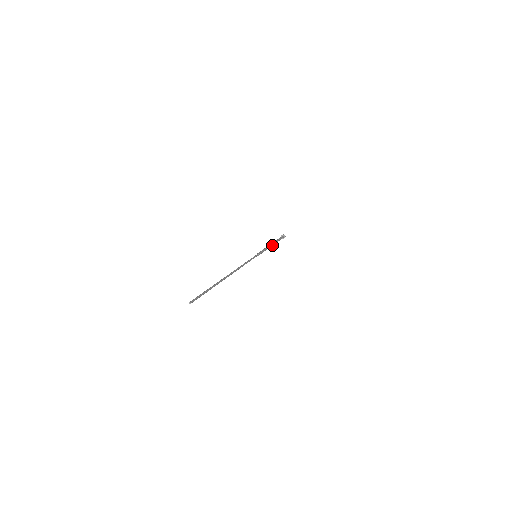
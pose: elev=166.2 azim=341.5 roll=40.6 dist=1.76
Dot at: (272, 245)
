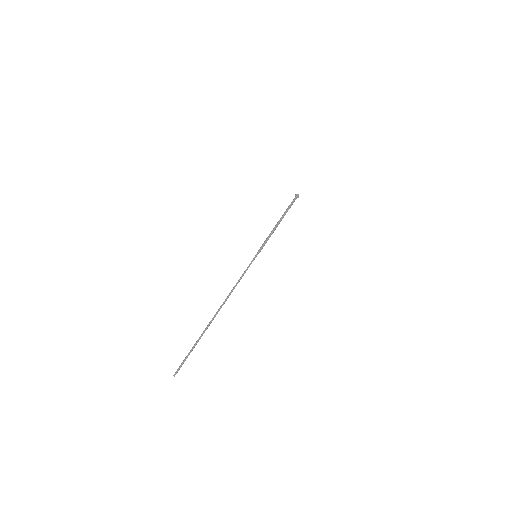
Dot at: (279, 223)
